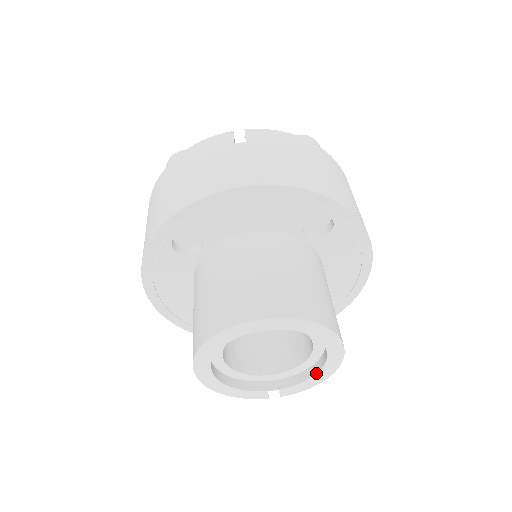
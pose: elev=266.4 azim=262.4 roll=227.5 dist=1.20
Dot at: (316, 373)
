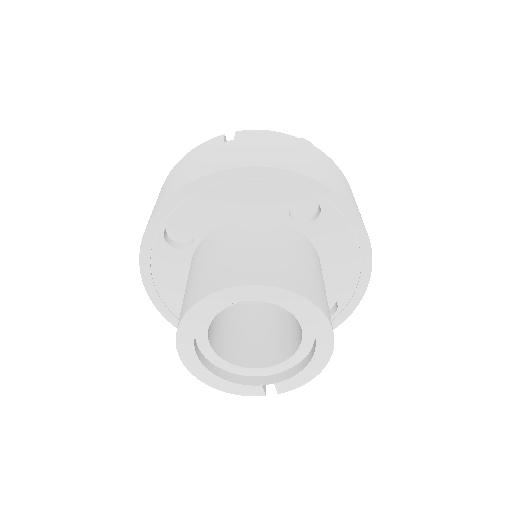
Dot at: (309, 361)
